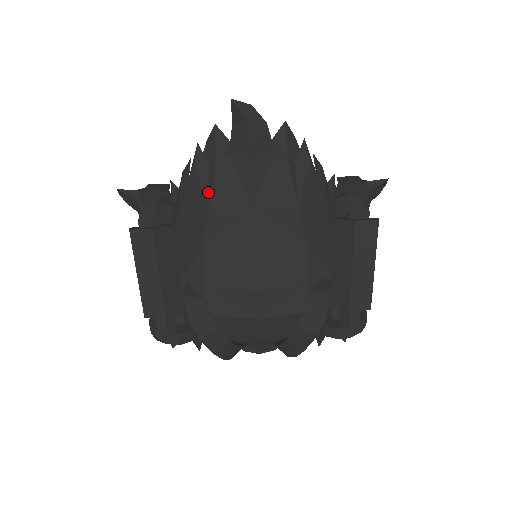
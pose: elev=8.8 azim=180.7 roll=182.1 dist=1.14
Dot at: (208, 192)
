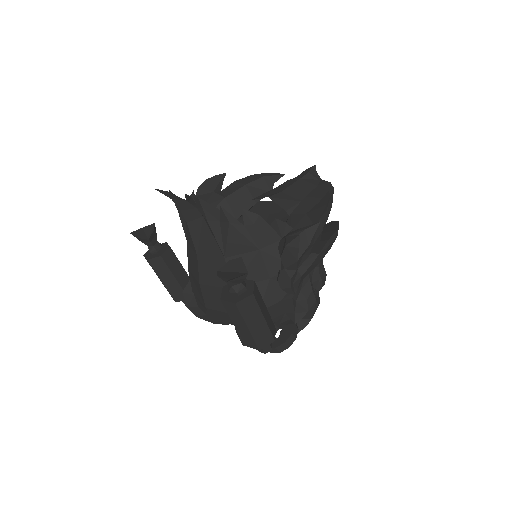
Dot at: (185, 230)
